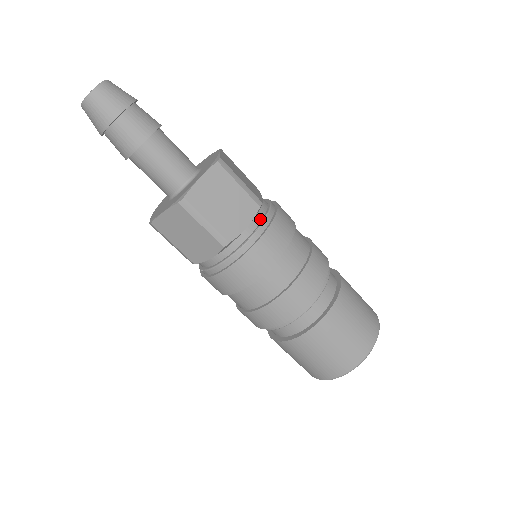
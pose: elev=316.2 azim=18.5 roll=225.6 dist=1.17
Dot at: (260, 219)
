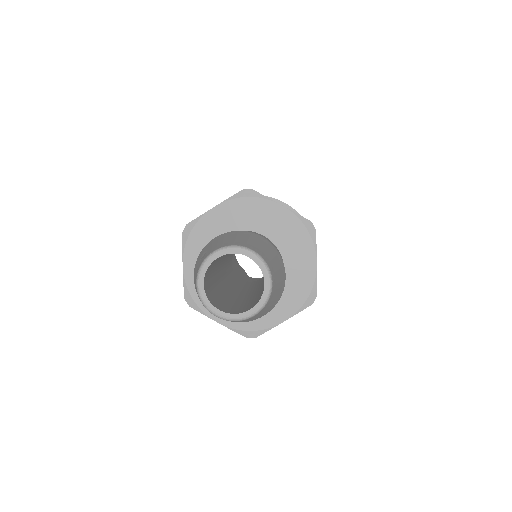
Dot at: occluded
